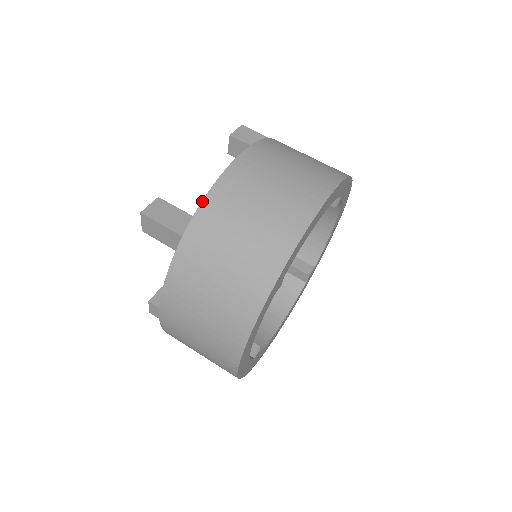
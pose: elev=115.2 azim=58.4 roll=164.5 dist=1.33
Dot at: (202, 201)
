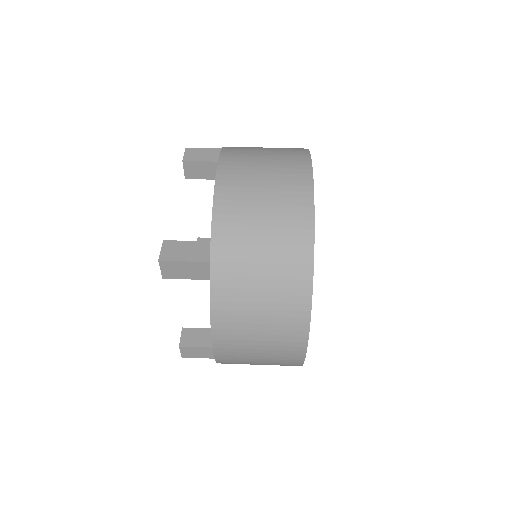
Dot at: (211, 223)
